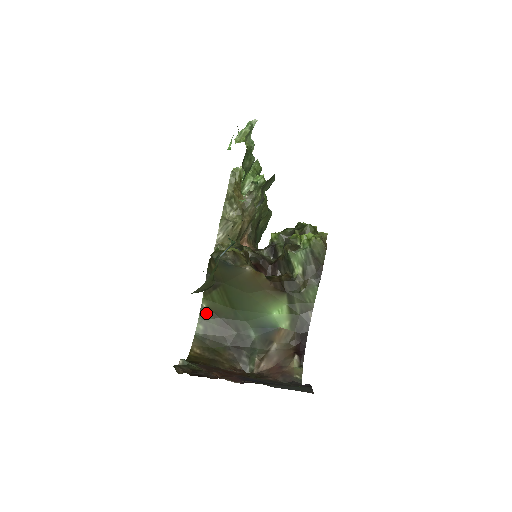
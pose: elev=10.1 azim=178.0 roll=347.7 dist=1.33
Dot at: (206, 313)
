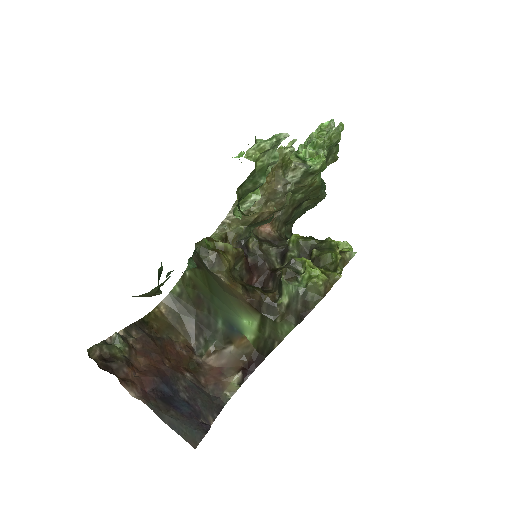
Dot at: (187, 280)
